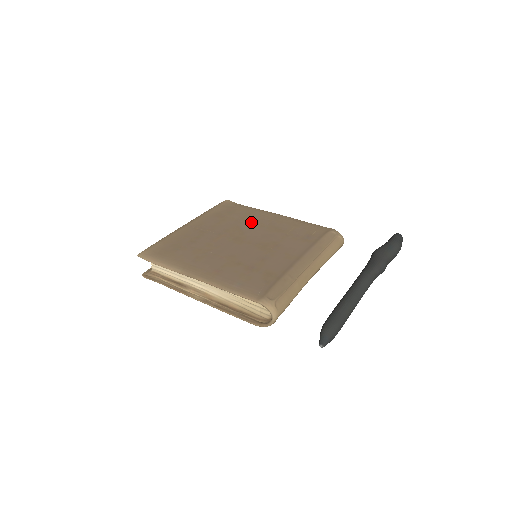
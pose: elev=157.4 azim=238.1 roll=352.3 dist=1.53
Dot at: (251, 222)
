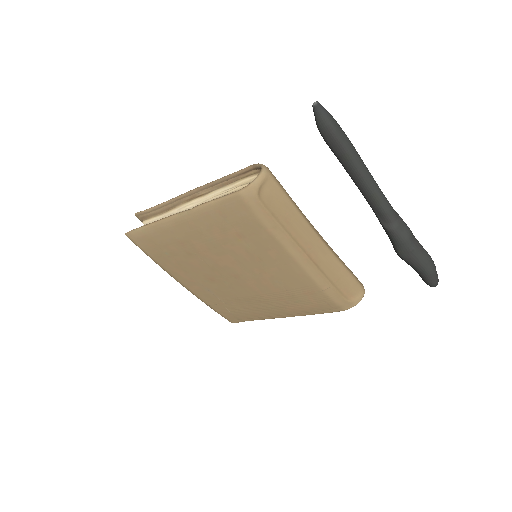
Dot at: occluded
